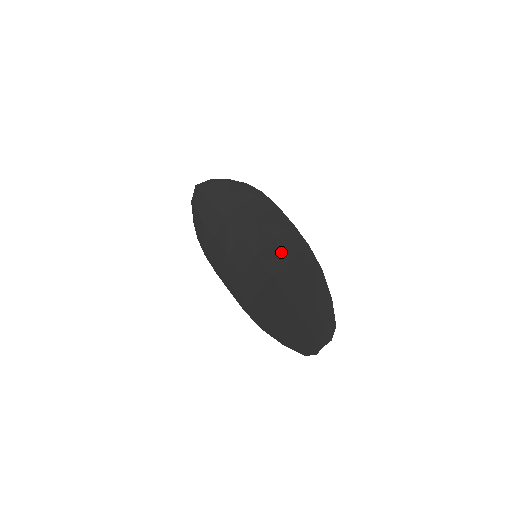
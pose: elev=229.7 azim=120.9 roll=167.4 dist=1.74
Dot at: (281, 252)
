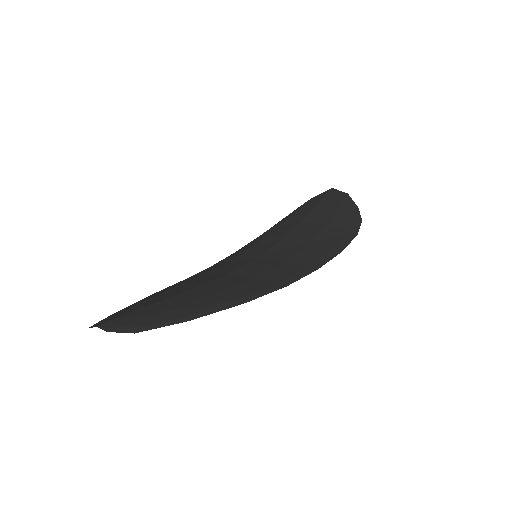
Dot at: (267, 269)
